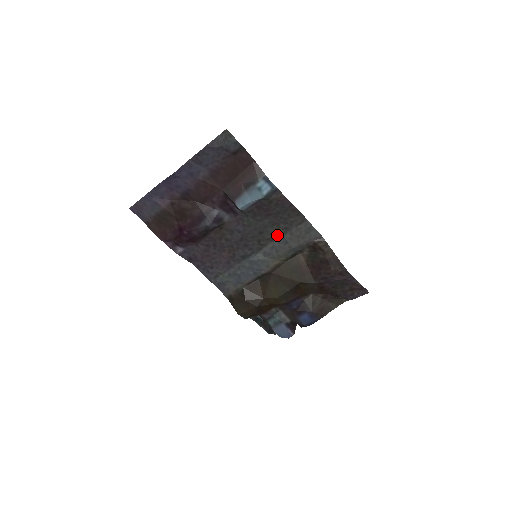
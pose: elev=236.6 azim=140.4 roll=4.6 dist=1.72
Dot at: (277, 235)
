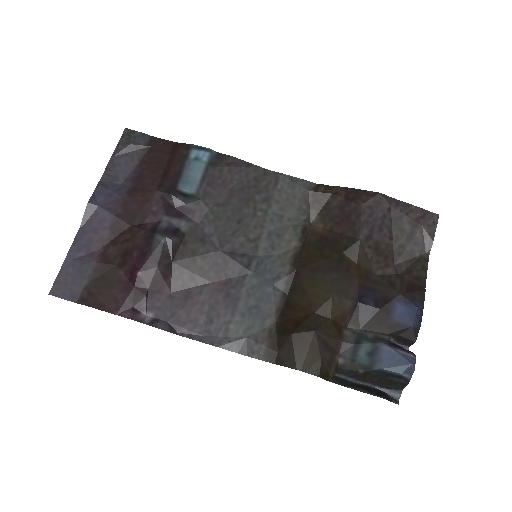
Dot at: (262, 215)
